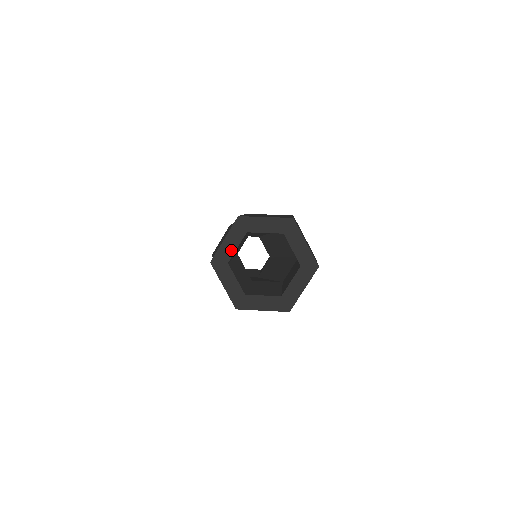
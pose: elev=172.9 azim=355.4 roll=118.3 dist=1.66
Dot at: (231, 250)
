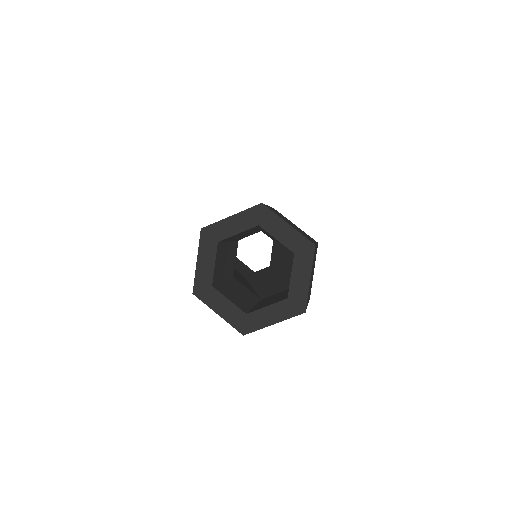
Dot at: (230, 231)
